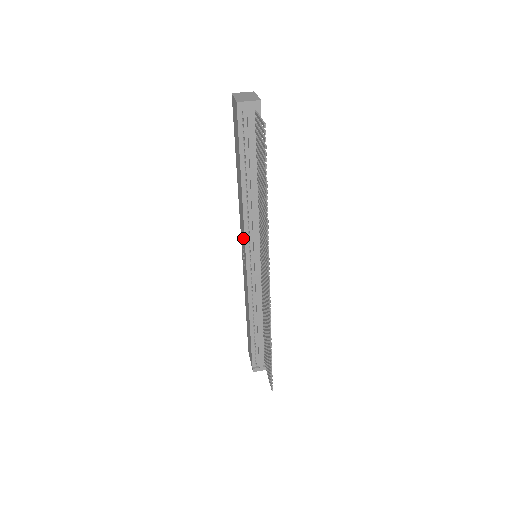
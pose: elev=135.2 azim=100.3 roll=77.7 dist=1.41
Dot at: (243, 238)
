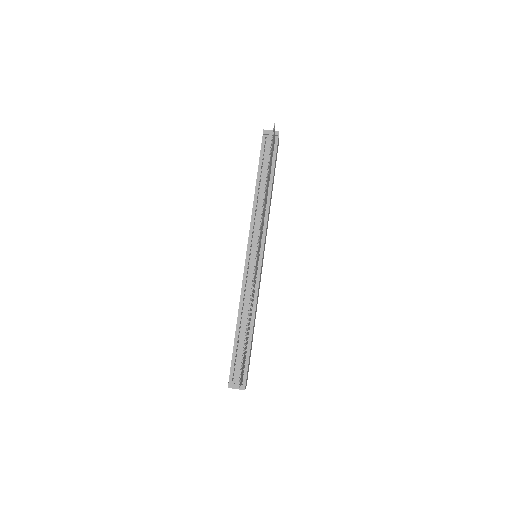
Dot at: occluded
